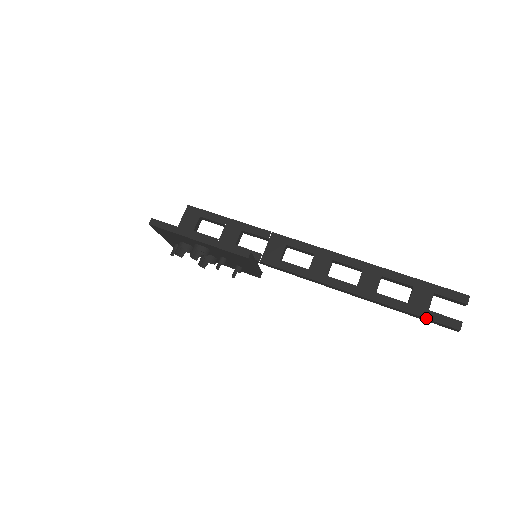
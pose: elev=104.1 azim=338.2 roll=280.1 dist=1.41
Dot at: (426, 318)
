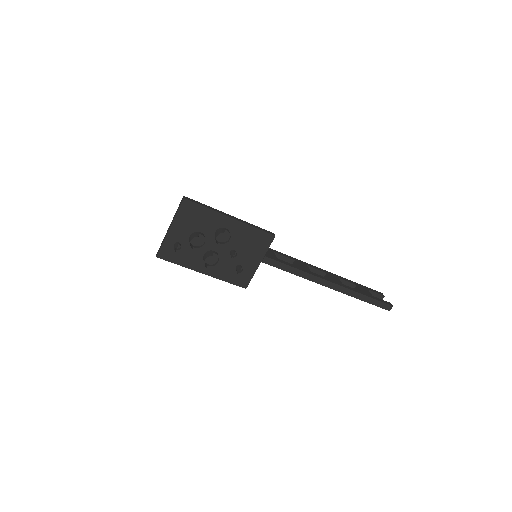
Dot at: (375, 299)
